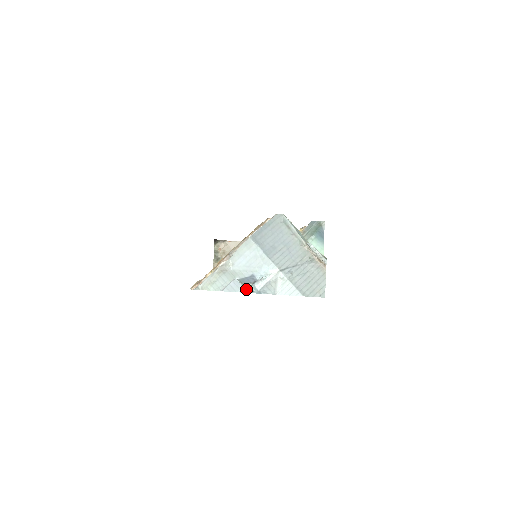
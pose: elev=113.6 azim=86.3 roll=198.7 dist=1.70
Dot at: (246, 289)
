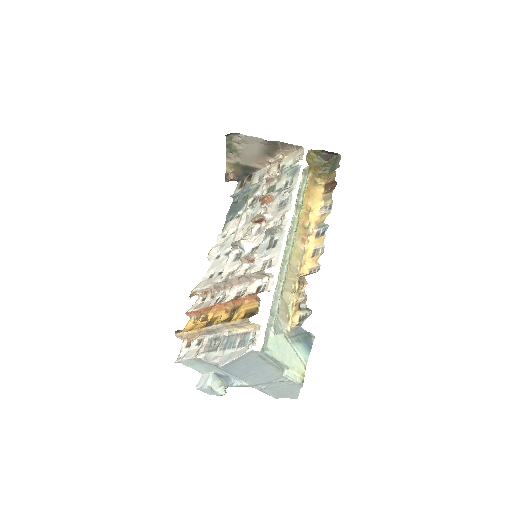
Dot at: (219, 395)
